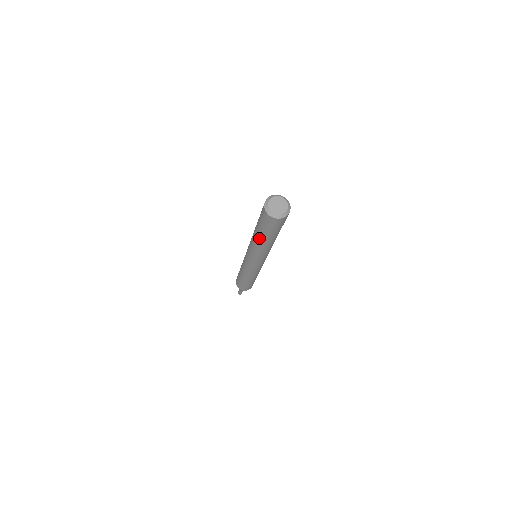
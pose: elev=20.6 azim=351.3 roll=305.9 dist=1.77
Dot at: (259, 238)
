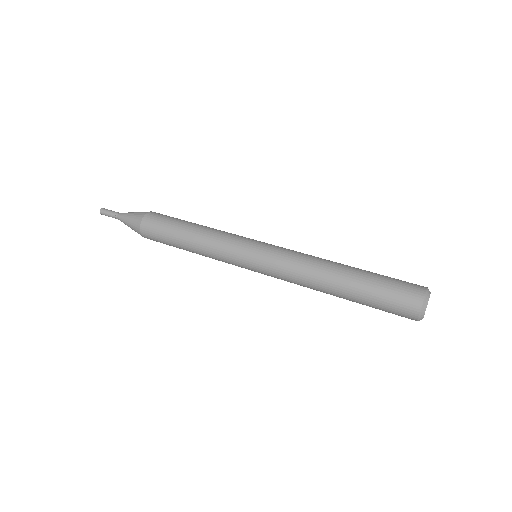
Dot at: (341, 294)
